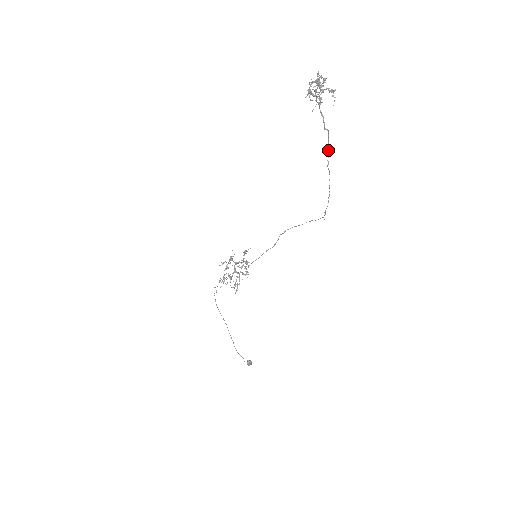
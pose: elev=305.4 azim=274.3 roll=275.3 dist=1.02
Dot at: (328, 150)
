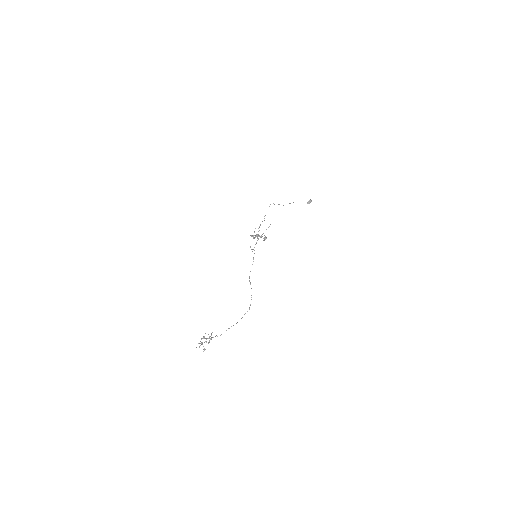
Dot at: occluded
